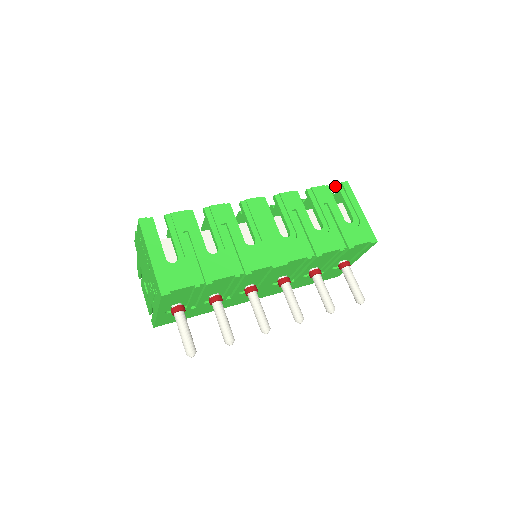
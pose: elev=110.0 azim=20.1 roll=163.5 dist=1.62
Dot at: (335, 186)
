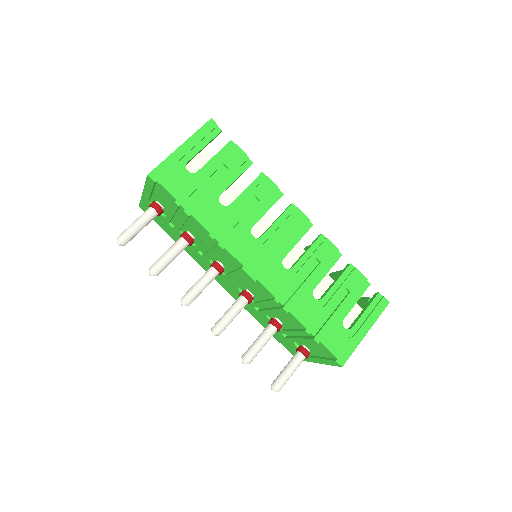
Dot at: (376, 293)
